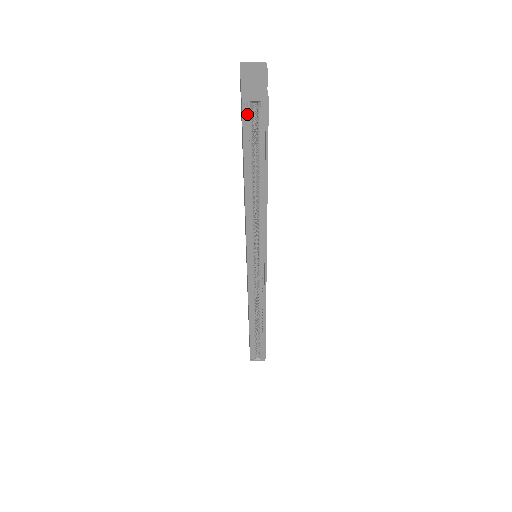
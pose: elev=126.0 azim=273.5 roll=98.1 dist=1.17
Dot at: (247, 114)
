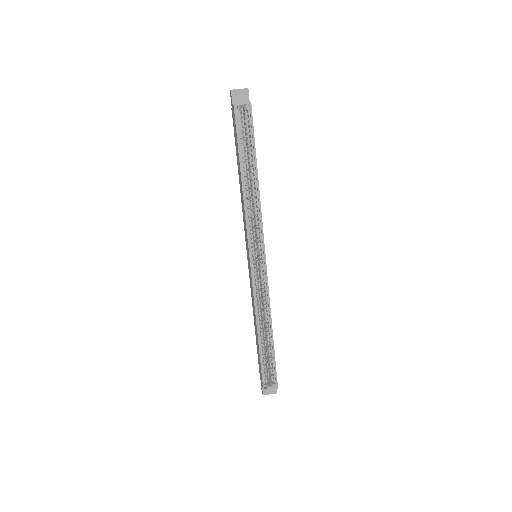
Dot at: (238, 119)
